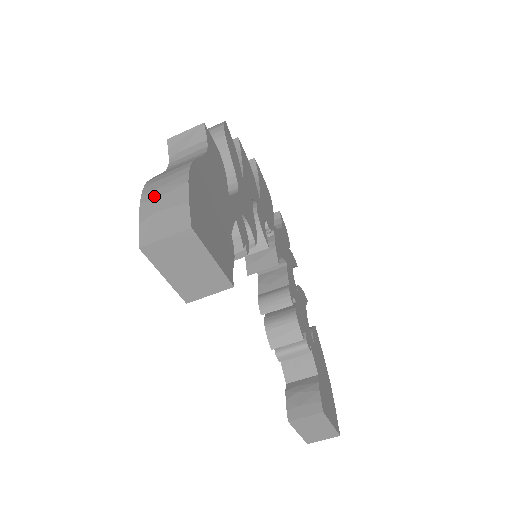
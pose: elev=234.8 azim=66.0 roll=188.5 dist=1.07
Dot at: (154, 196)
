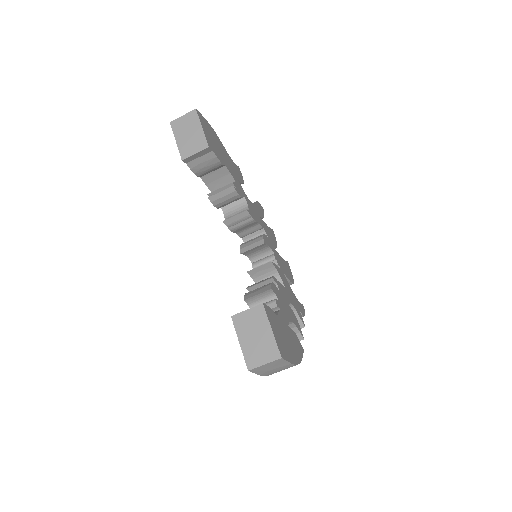
Dot at: occluded
